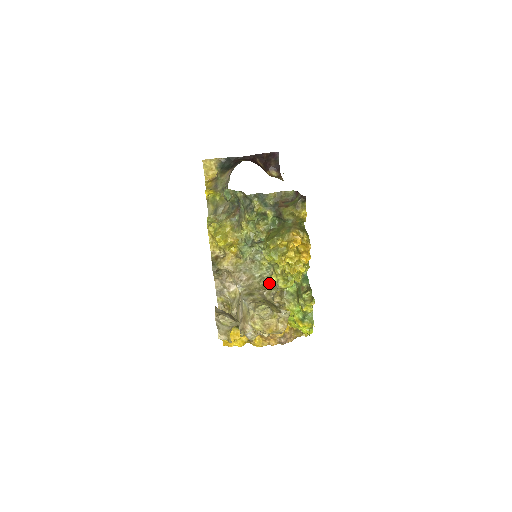
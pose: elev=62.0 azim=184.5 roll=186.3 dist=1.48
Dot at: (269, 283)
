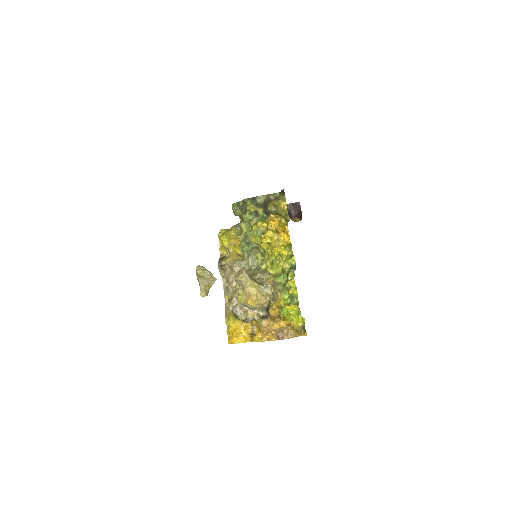
Dot at: (260, 270)
